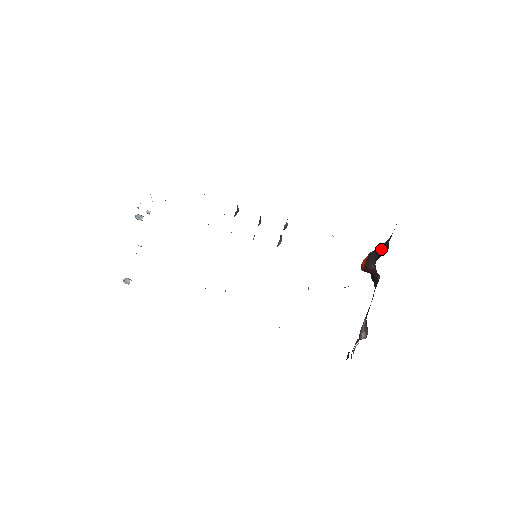
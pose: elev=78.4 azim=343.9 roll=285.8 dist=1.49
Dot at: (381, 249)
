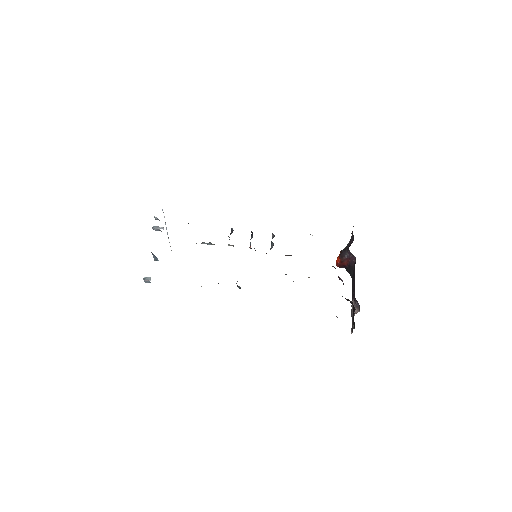
Dot at: (348, 244)
